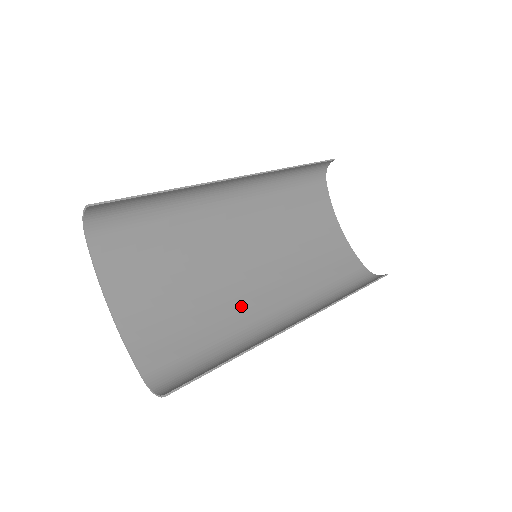
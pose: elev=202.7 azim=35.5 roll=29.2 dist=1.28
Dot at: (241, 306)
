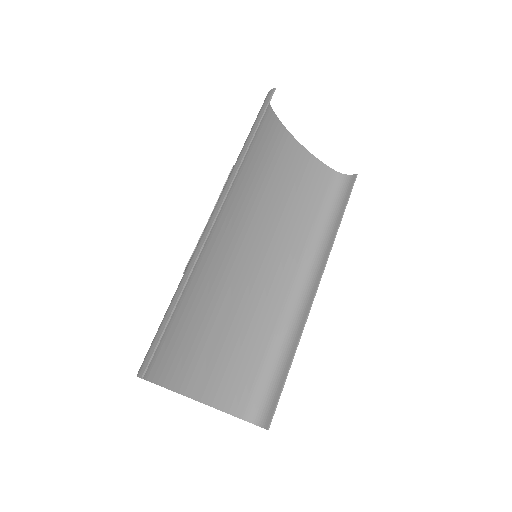
Dot at: (266, 305)
